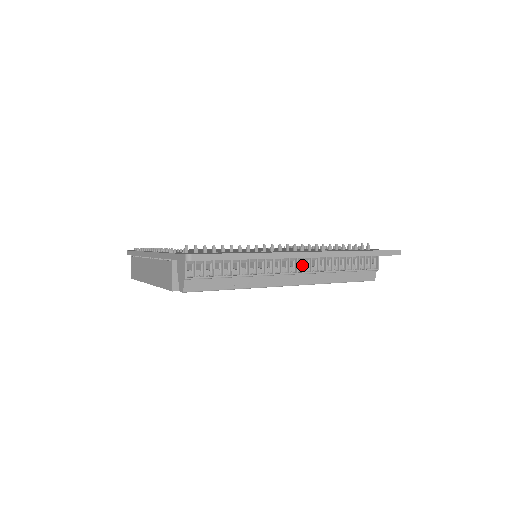
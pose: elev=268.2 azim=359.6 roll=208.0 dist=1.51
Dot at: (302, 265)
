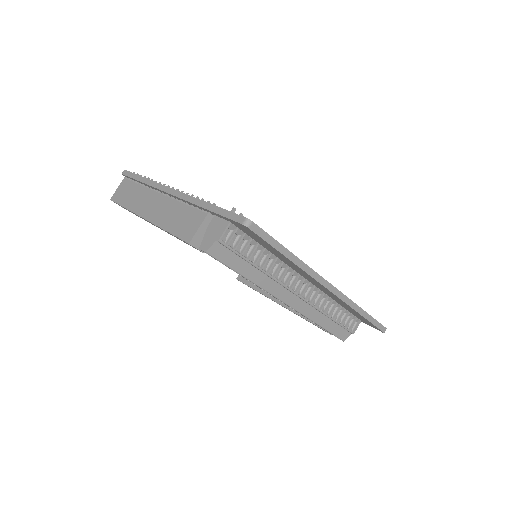
Dot at: (308, 292)
